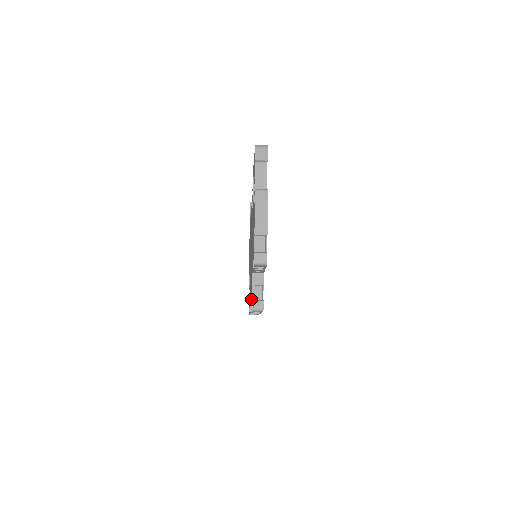
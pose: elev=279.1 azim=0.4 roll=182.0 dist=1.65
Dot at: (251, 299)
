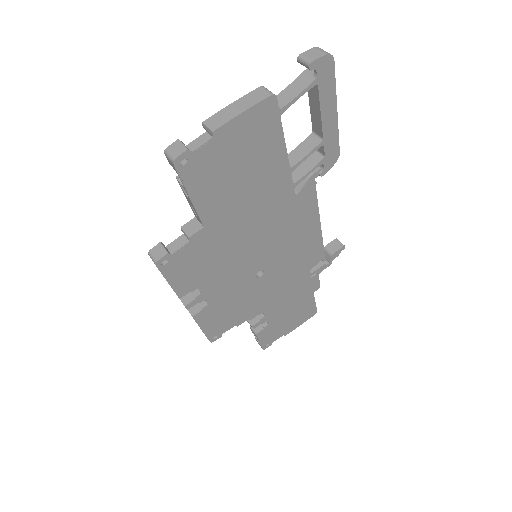
Dot at: occluded
